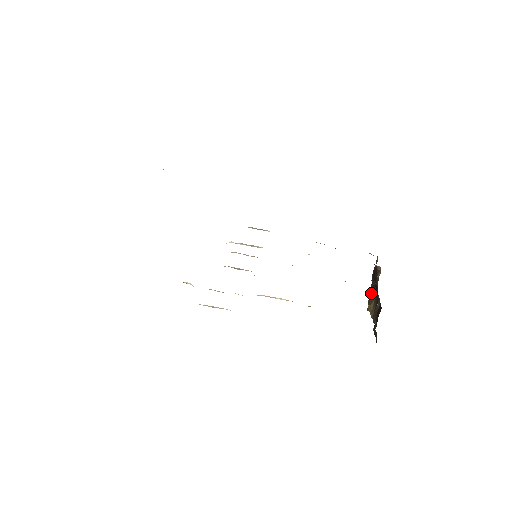
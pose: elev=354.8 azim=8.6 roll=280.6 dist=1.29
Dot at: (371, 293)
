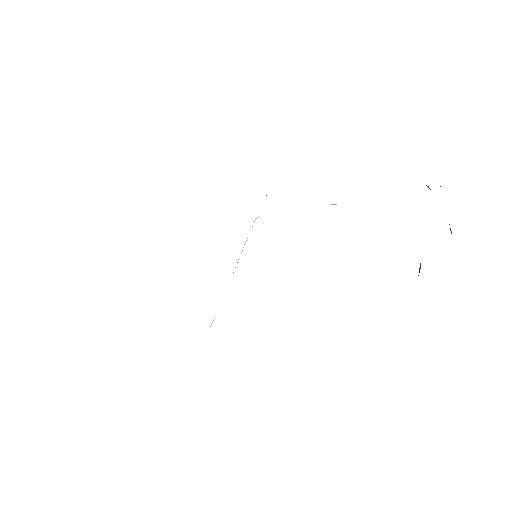
Dot at: occluded
